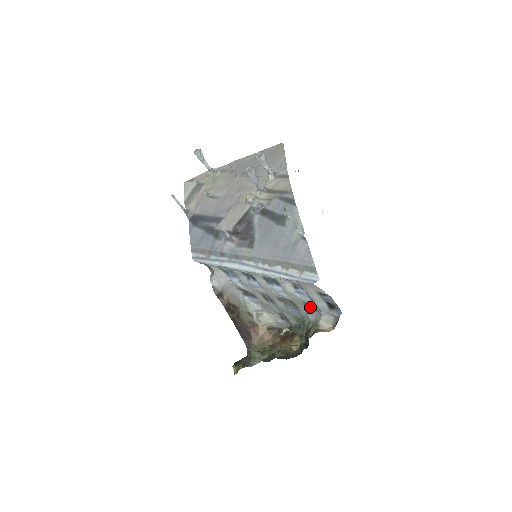
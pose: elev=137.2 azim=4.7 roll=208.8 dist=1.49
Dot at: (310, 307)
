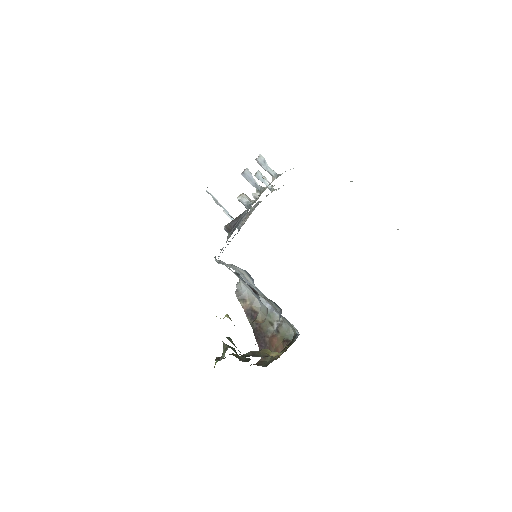
Dot at: (276, 304)
